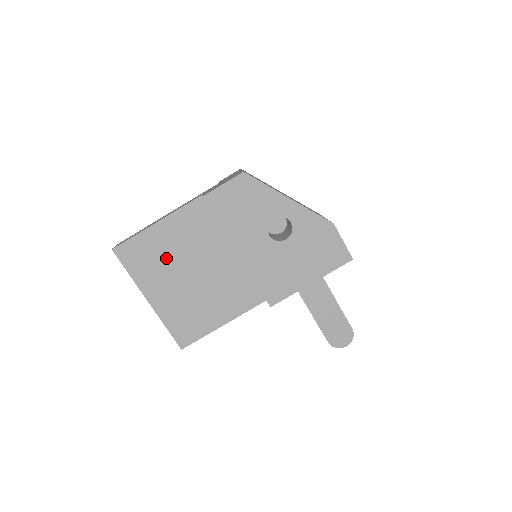
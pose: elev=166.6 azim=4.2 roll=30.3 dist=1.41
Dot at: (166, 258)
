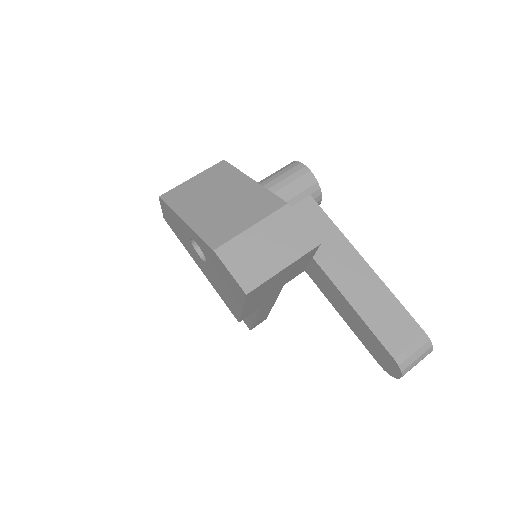
Dot at: occluded
